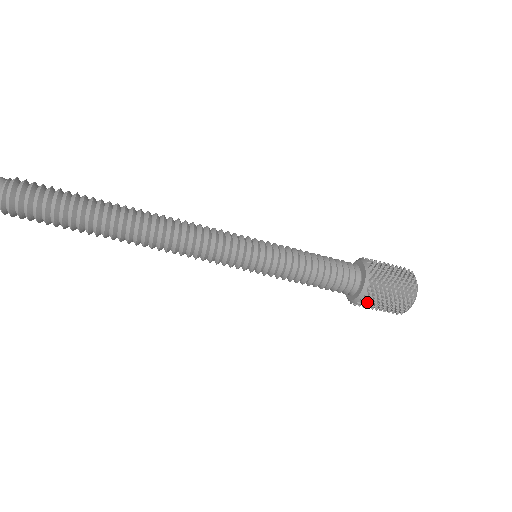
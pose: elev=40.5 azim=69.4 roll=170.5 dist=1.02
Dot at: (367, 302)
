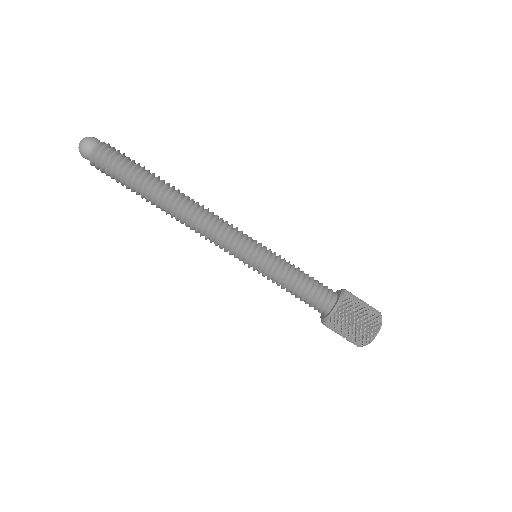
Dot at: (348, 300)
